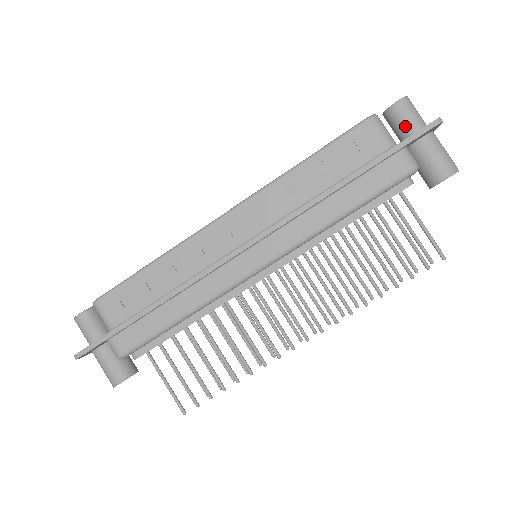
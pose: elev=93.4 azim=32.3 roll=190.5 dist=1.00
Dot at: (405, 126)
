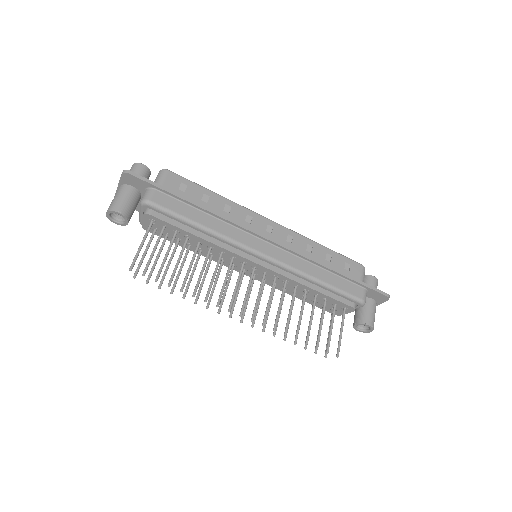
Dot at: occluded
